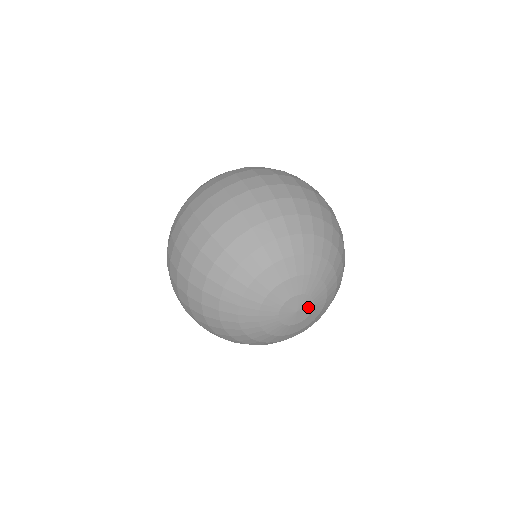
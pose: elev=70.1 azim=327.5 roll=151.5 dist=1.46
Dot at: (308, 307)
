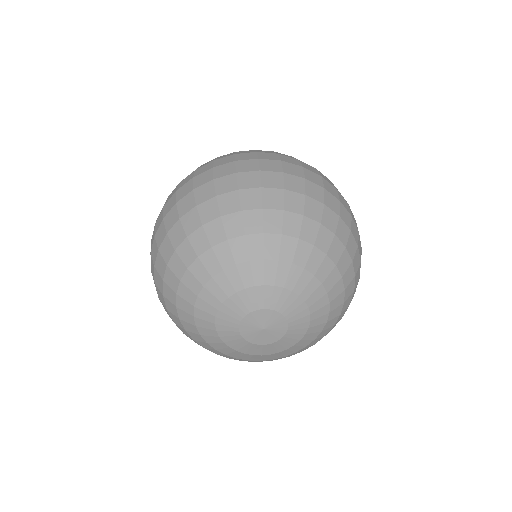
Dot at: (279, 329)
